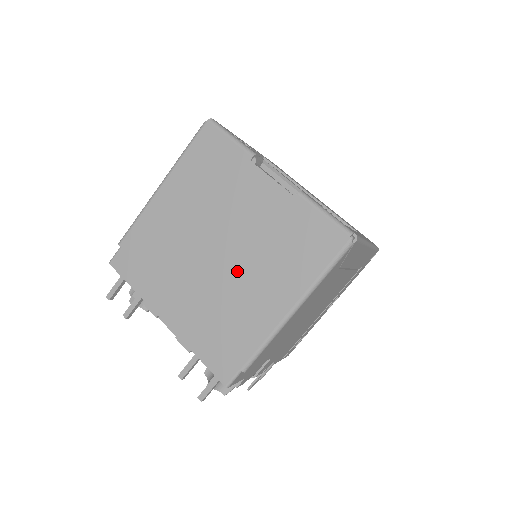
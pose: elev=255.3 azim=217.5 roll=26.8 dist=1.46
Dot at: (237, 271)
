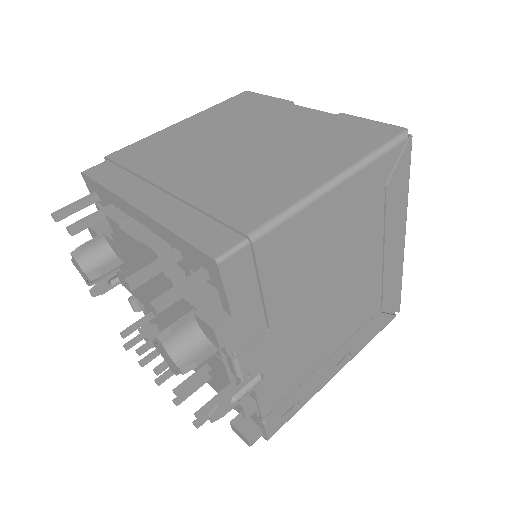
Dot at: (260, 159)
